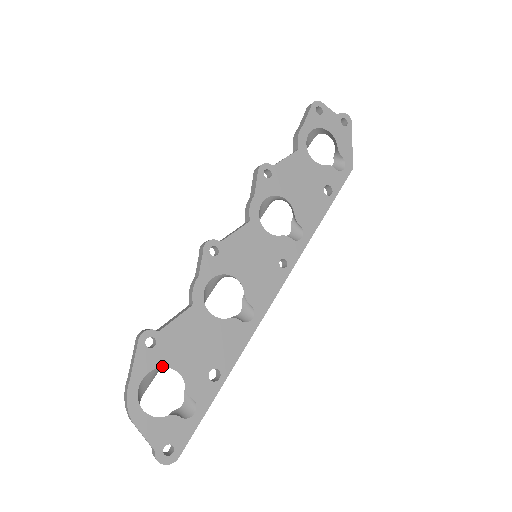
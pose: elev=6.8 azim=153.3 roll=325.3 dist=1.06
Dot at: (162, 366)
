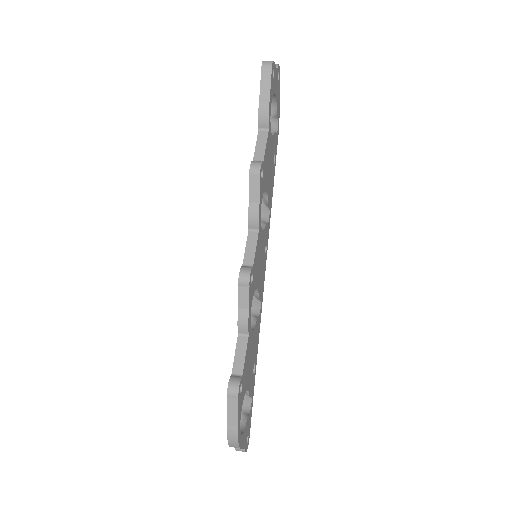
Dot at: occluded
